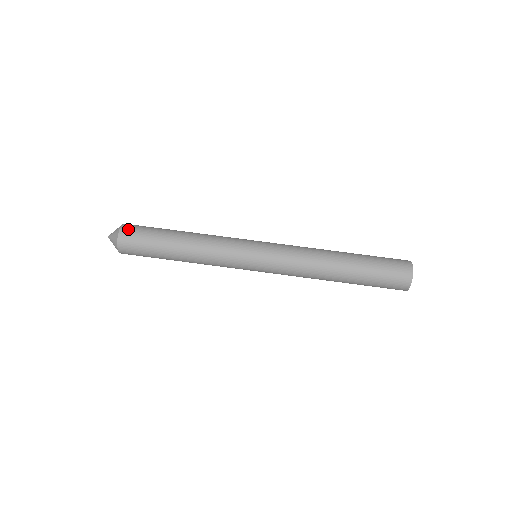
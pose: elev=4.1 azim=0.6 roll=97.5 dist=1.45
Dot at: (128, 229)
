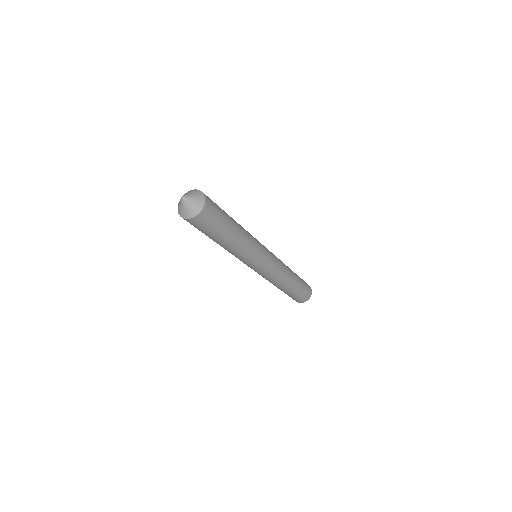
Dot at: (209, 200)
